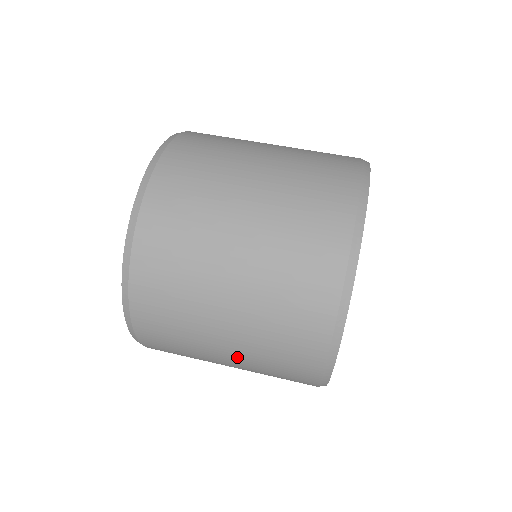
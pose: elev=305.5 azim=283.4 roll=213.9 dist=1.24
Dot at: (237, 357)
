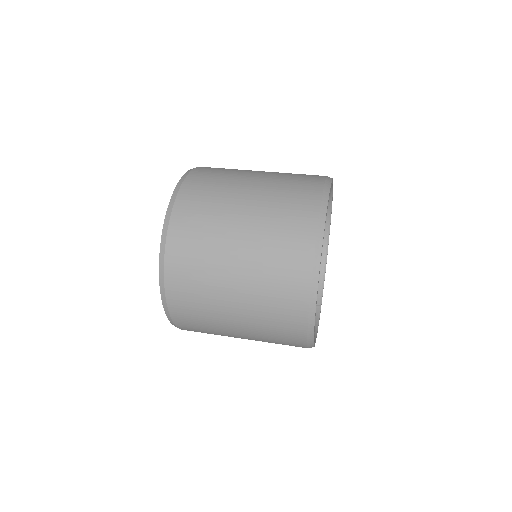
Dot at: (247, 242)
